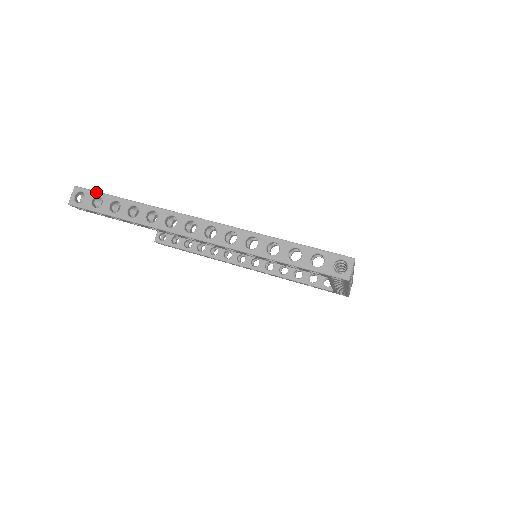
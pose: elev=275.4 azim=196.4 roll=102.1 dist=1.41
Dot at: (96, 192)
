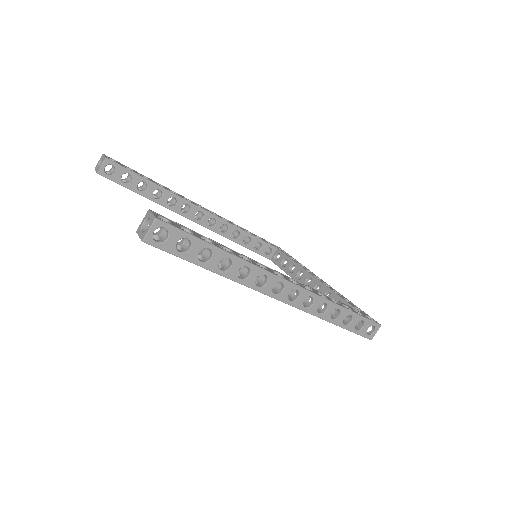
Dot at: (185, 233)
